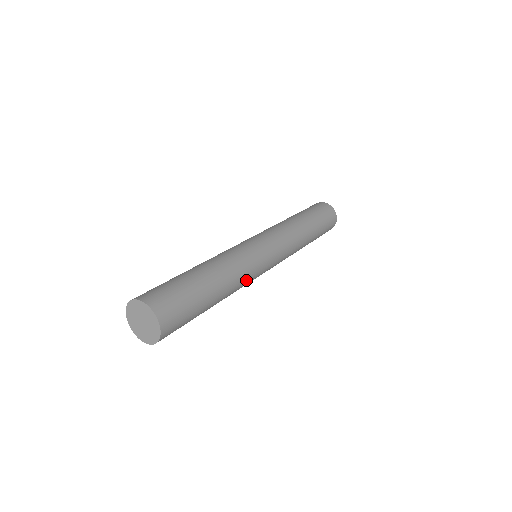
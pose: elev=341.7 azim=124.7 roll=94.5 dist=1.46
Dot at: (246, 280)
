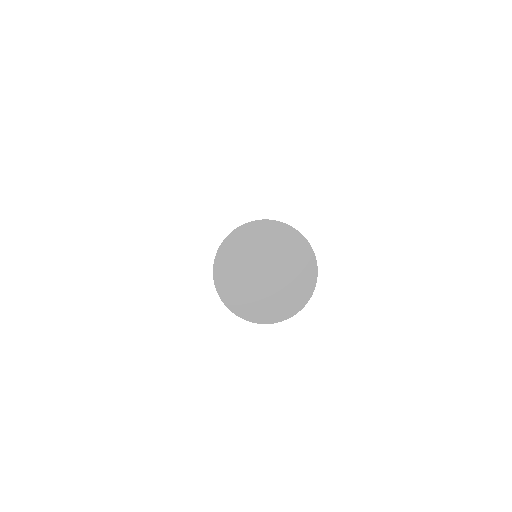
Dot at: occluded
